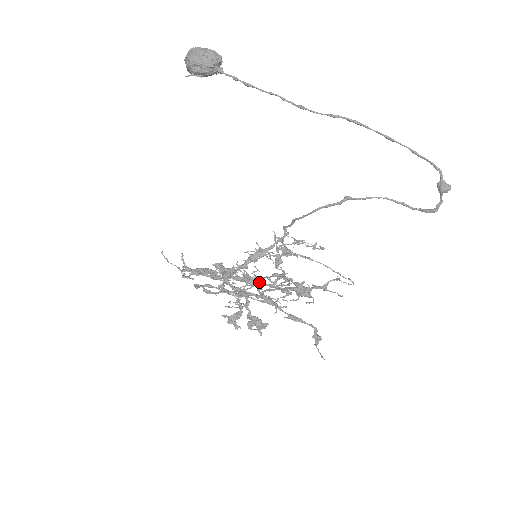
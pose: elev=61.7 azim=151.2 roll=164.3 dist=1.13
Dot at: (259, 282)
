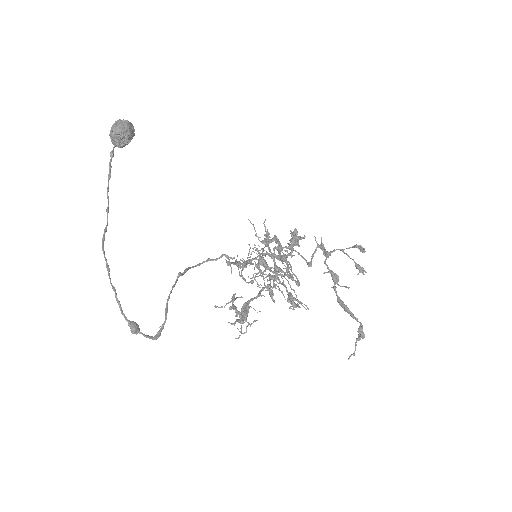
Dot at: (326, 255)
